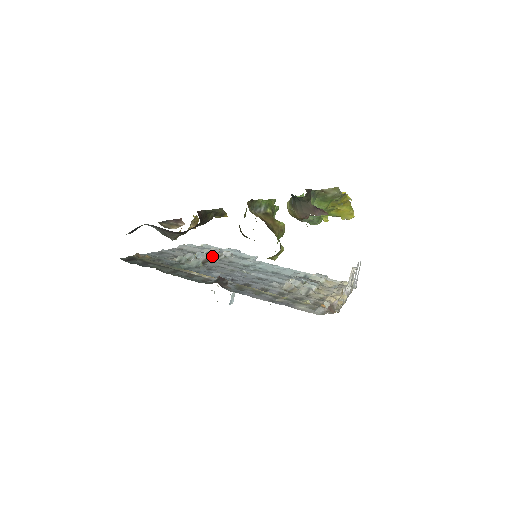
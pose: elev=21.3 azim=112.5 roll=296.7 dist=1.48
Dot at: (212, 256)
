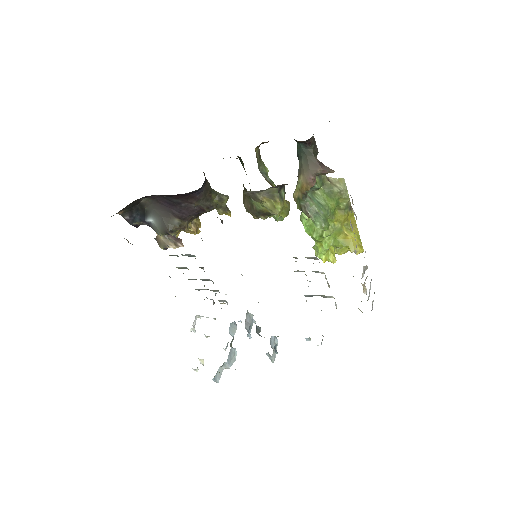
Dot at: (206, 279)
